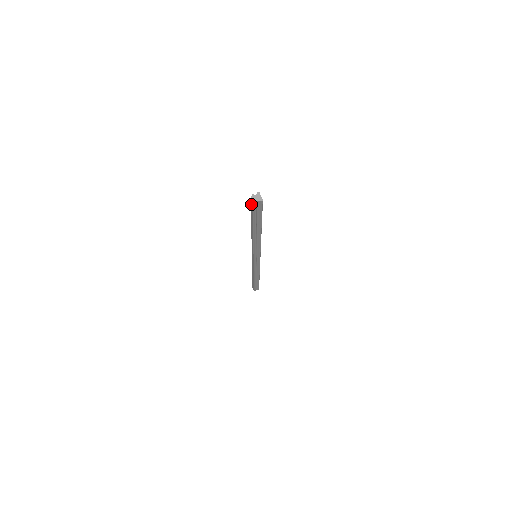
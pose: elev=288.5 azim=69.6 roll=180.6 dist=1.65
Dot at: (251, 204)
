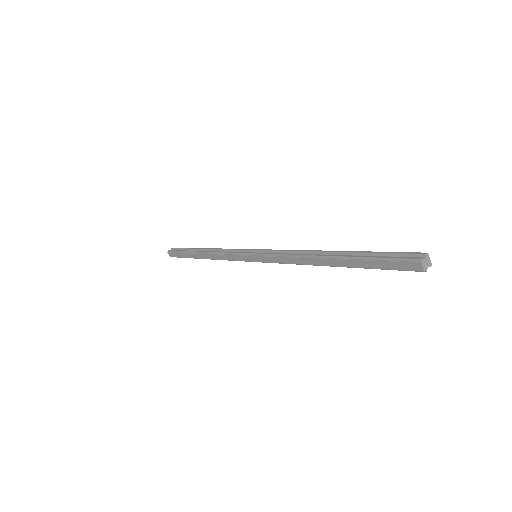
Dot at: (402, 264)
